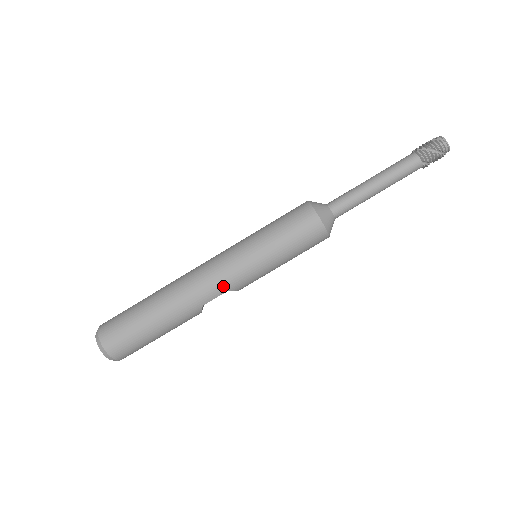
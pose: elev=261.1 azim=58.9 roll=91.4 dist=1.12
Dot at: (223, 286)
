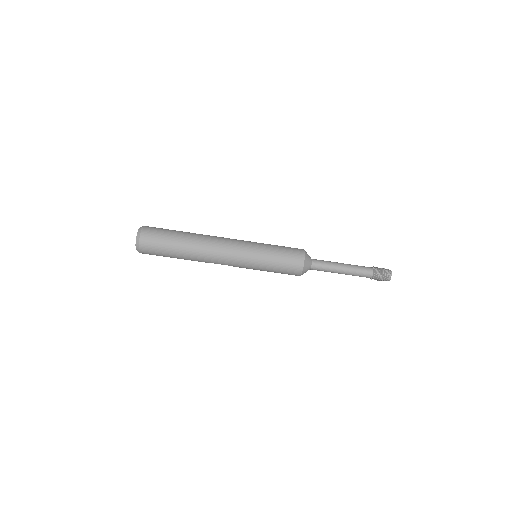
Dot at: (228, 263)
